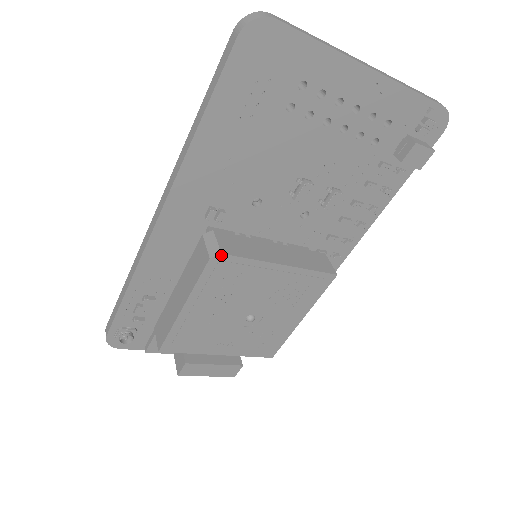
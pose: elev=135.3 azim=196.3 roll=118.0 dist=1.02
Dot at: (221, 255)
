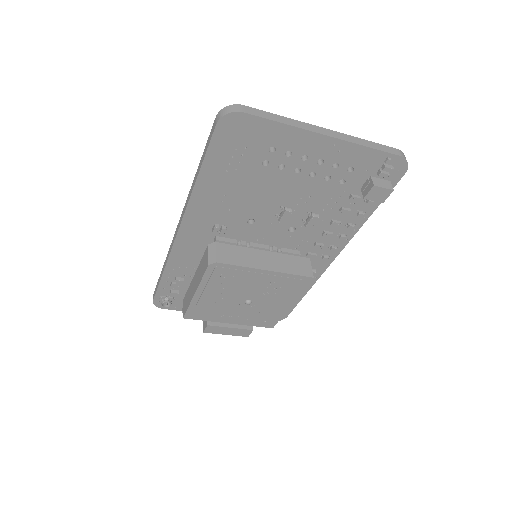
Dot at: (216, 263)
